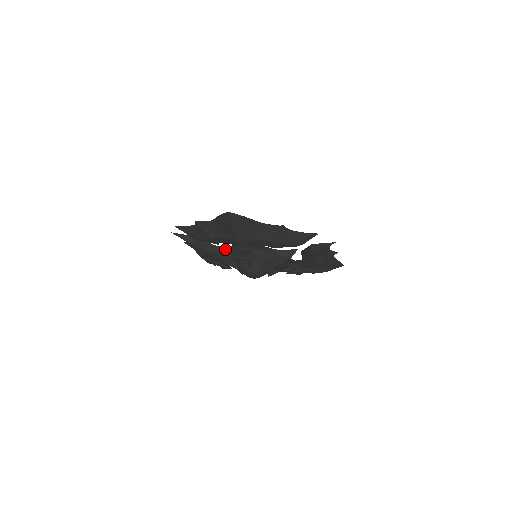
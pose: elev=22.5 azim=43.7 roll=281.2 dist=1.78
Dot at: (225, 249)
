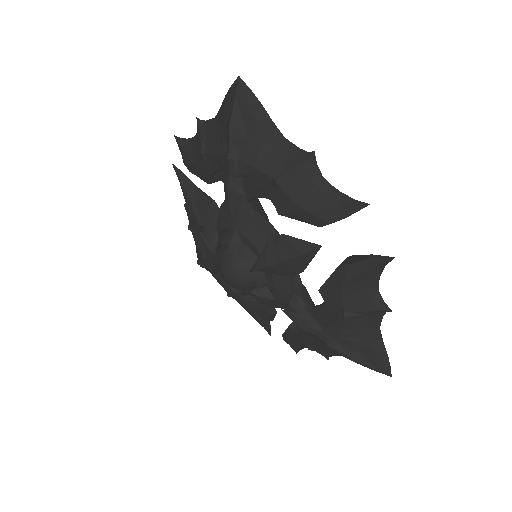
Dot at: (216, 205)
